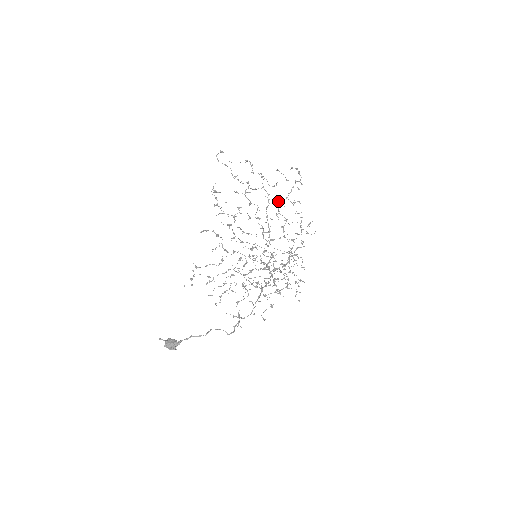
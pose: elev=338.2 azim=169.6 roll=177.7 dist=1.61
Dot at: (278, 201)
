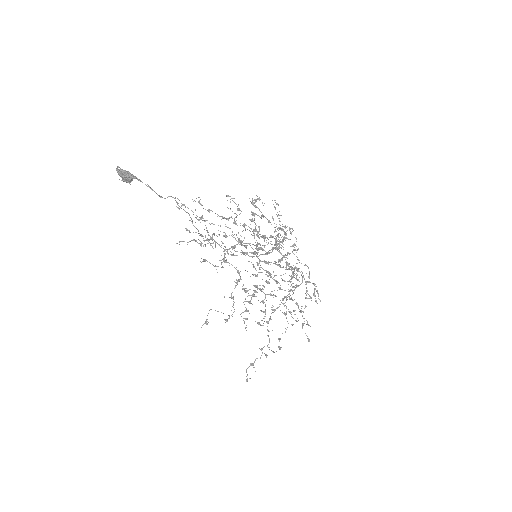
Dot at: (297, 268)
